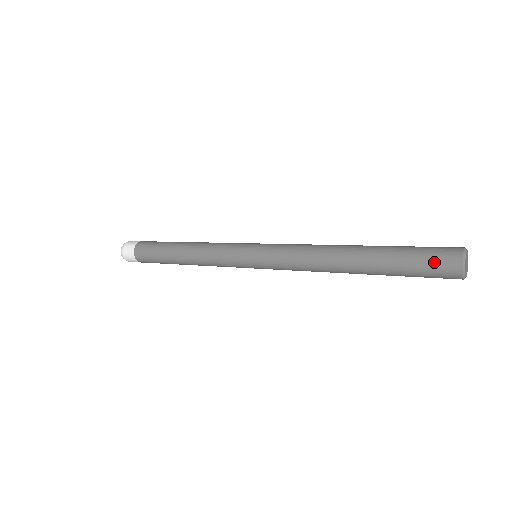
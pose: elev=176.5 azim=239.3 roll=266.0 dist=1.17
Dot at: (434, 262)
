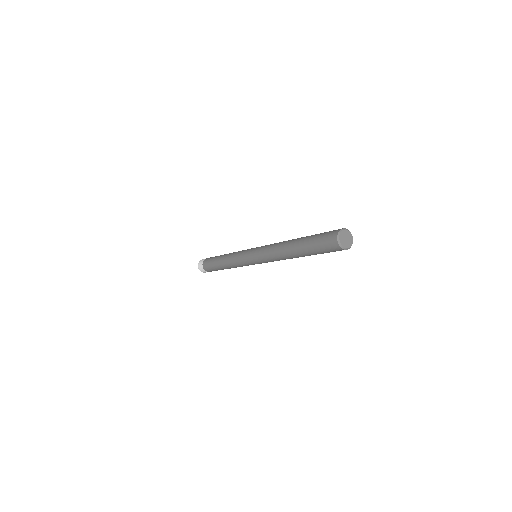
Dot at: (326, 245)
